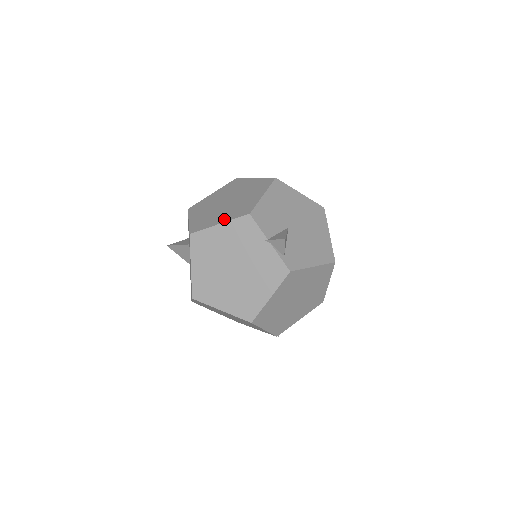
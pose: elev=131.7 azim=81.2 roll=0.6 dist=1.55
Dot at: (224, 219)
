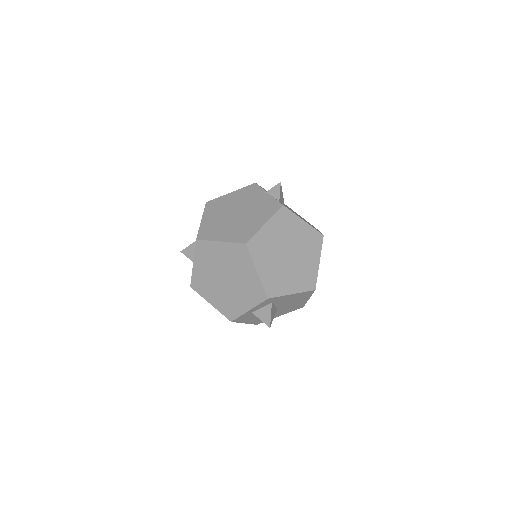
Dot at: occluded
